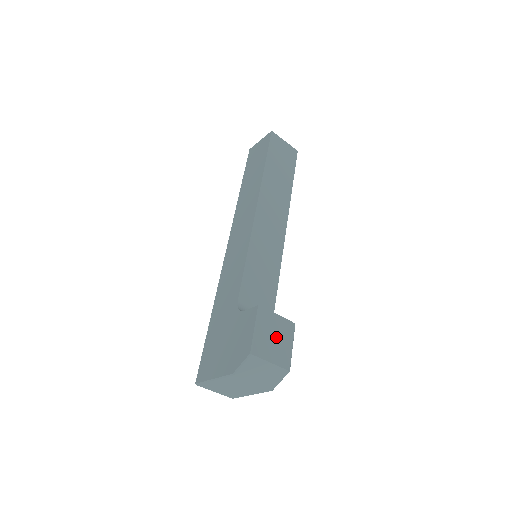
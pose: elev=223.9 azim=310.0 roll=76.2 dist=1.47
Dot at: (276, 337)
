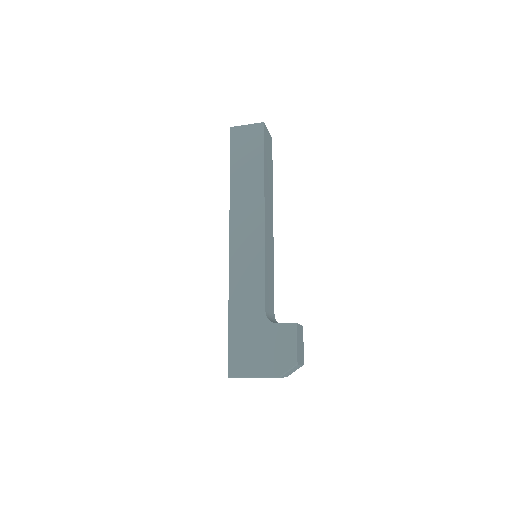
Dot at: (300, 343)
